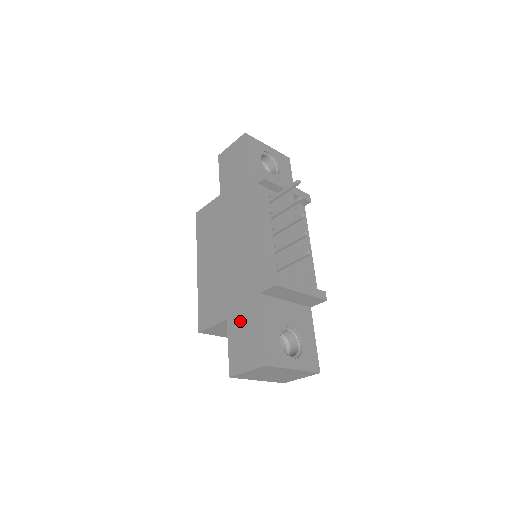
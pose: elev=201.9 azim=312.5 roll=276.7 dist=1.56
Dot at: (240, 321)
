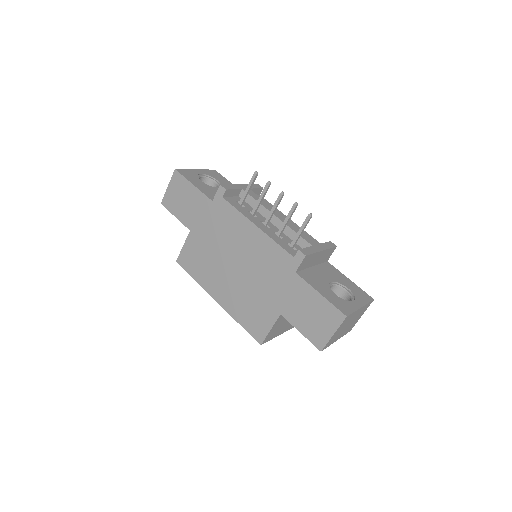
Dot at: (295, 305)
